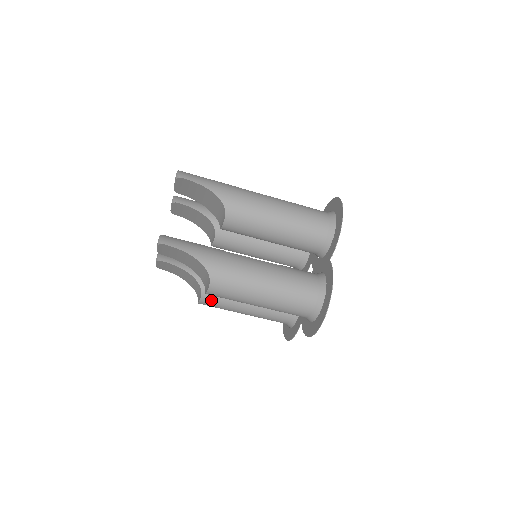
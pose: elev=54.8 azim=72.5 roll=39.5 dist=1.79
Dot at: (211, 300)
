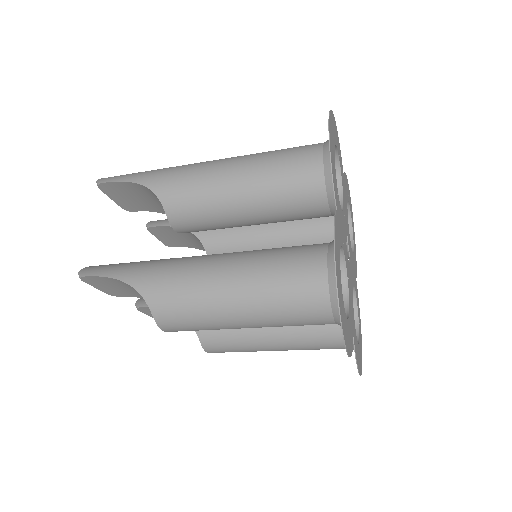
Dot at: (216, 342)
